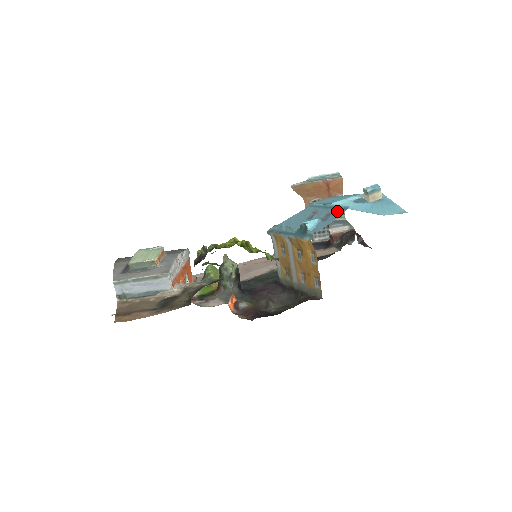
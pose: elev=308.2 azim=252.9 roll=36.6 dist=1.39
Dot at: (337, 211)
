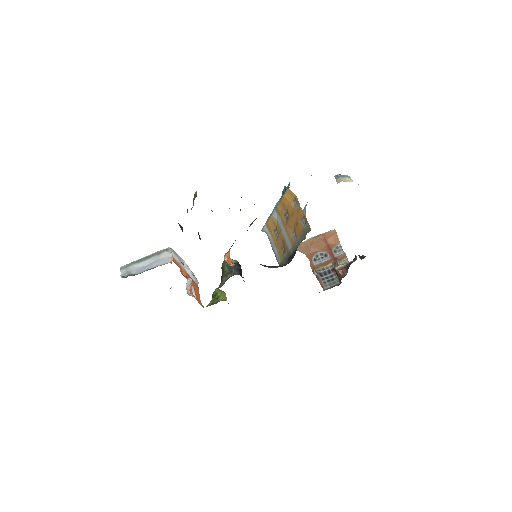
Dot at: occluded
